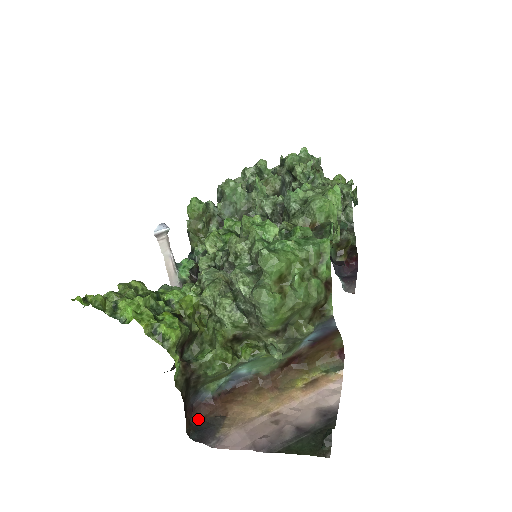
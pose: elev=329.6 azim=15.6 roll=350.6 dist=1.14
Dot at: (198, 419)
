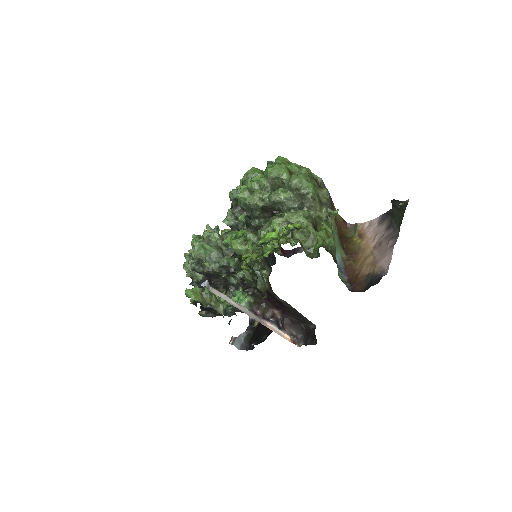
Dot at: (363, 291)
